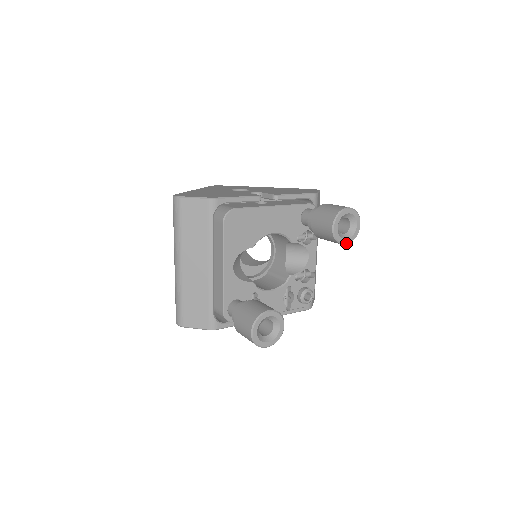
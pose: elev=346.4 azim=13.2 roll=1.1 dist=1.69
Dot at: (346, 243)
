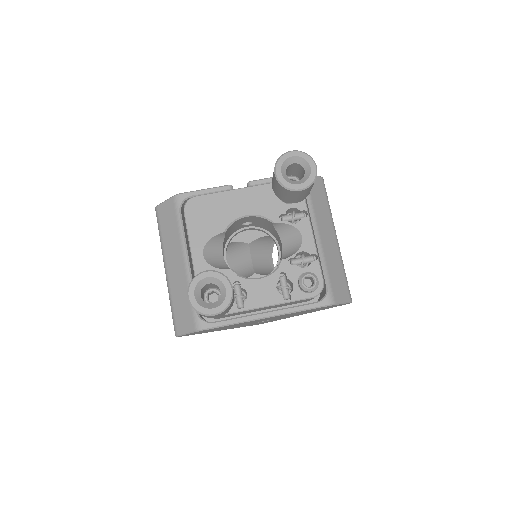
Dot at: (300, 189)
